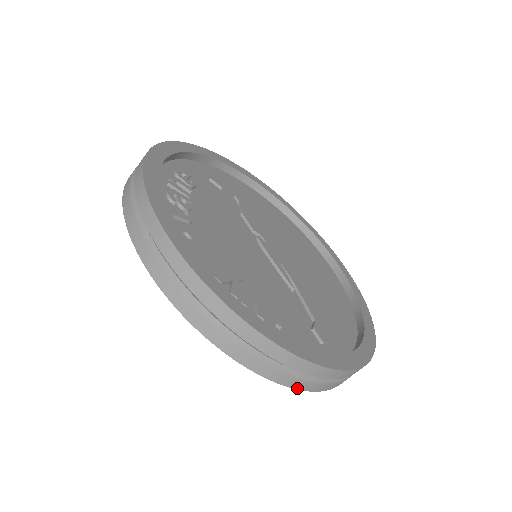
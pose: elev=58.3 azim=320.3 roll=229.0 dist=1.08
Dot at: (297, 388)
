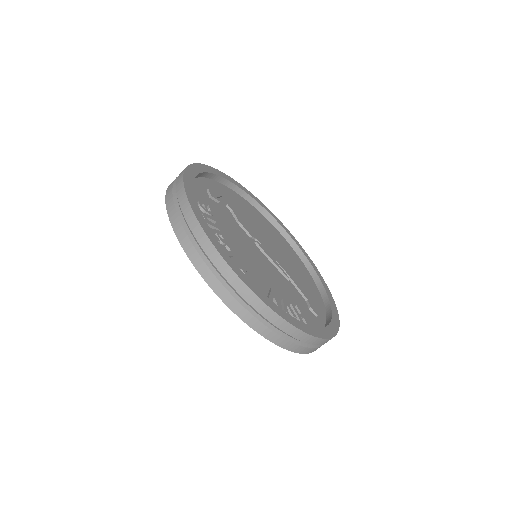
Dot at: occluded
